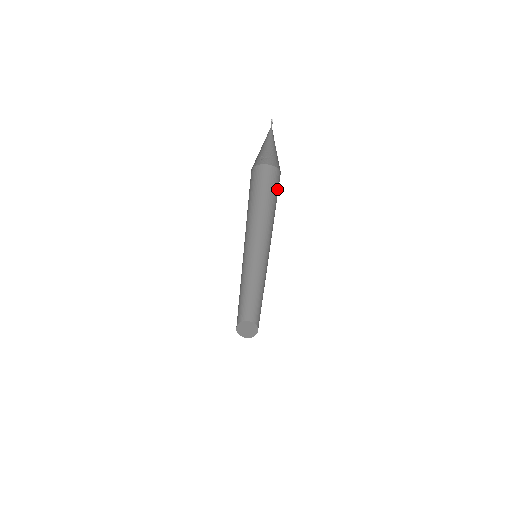
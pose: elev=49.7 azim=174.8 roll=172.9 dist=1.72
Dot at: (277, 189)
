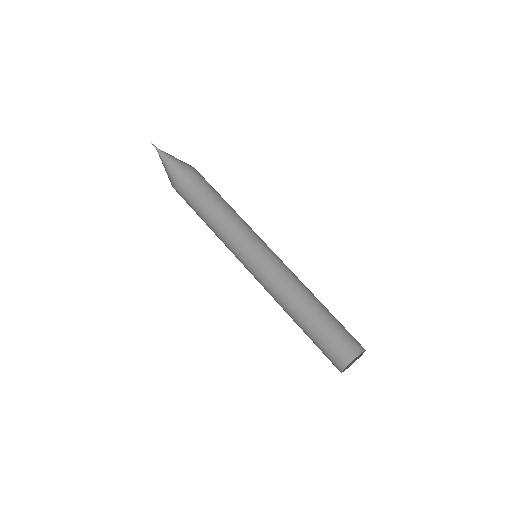
Dot at: occluded
